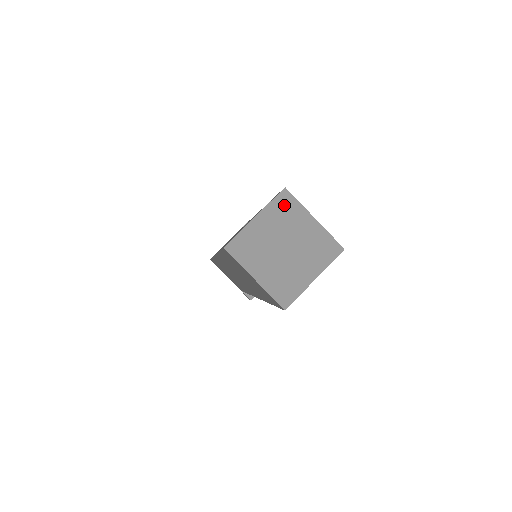
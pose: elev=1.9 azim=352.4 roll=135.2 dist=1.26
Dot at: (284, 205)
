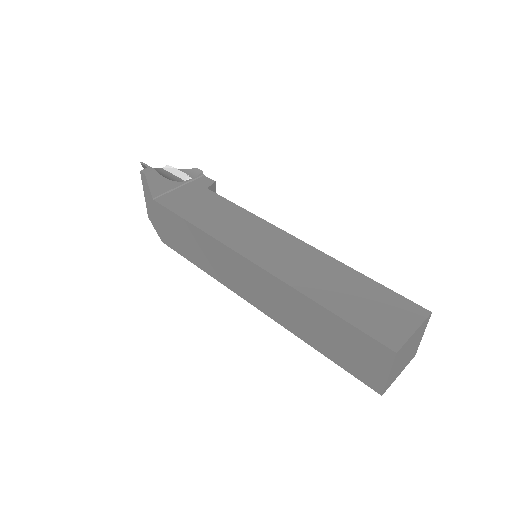
Dot at: (399, 354)
